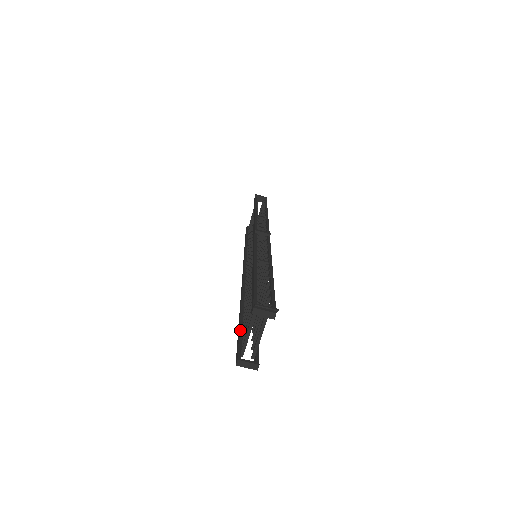
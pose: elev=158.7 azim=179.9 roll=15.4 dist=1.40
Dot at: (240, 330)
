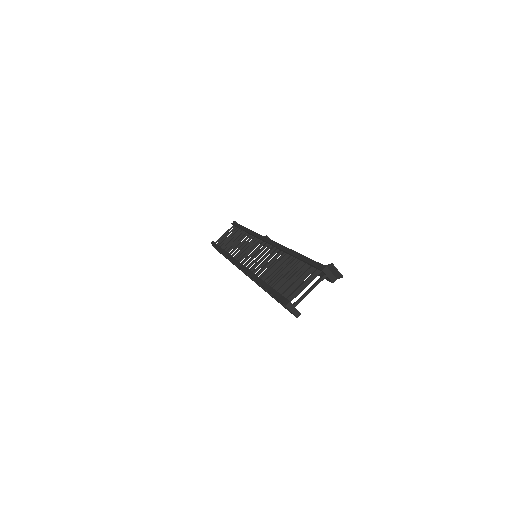
Dot at: occluded
